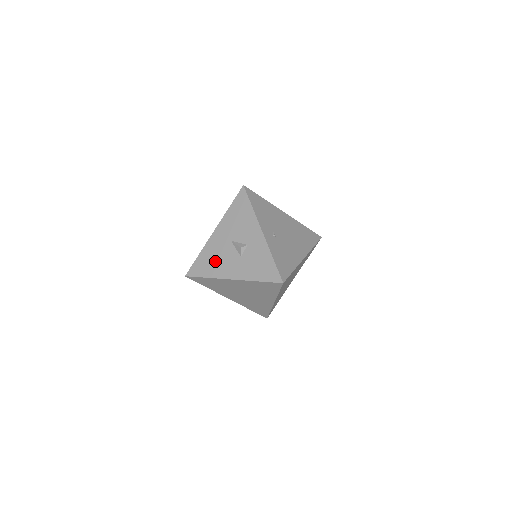
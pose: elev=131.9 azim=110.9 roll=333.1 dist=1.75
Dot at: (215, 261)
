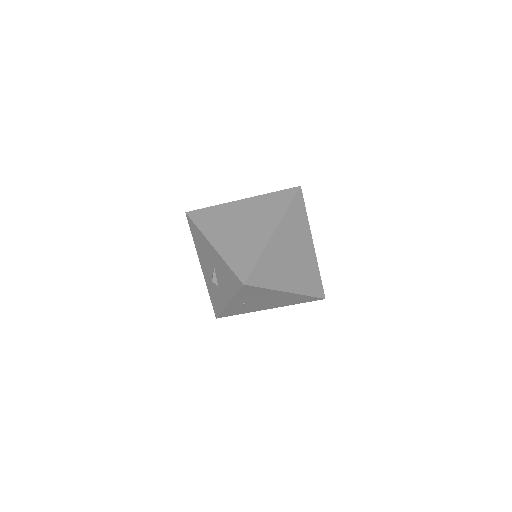
Dot at: (201, 249)
